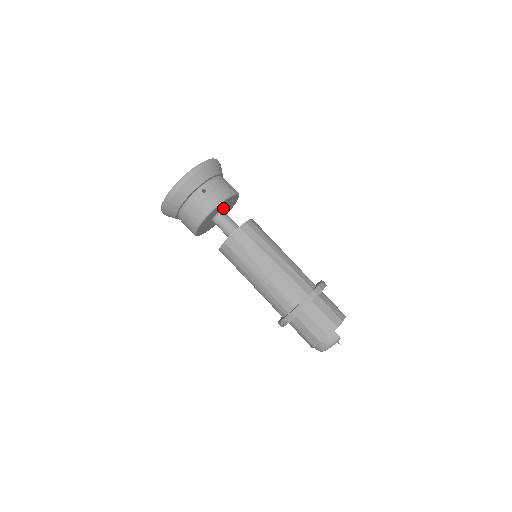
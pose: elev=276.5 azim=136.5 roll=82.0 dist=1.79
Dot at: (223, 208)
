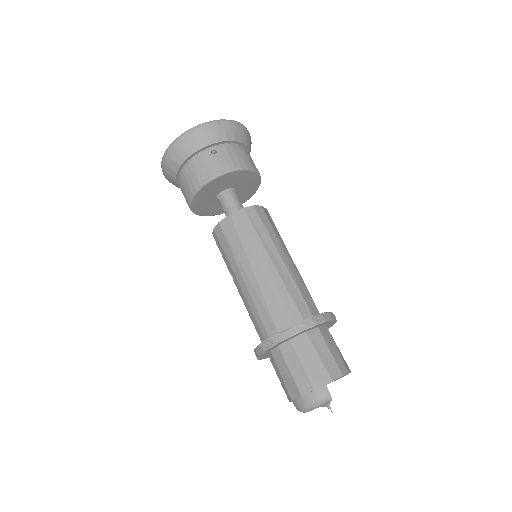
Dot at: (235, 186)
